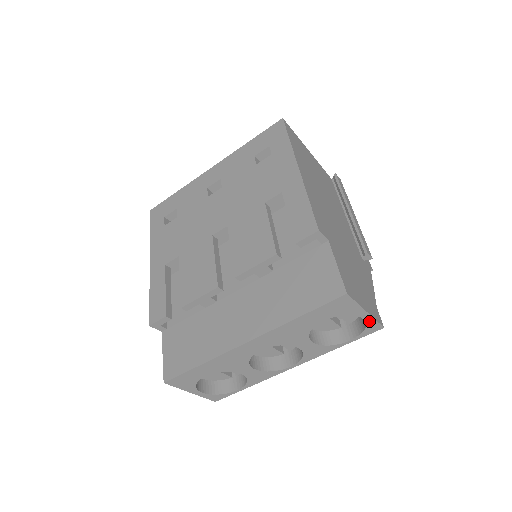
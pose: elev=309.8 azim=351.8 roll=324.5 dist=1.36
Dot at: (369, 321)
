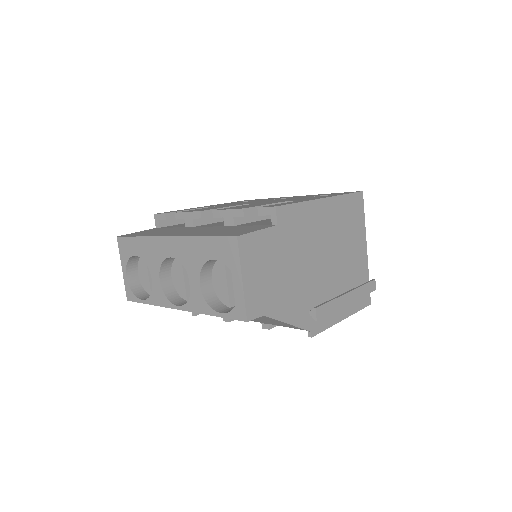
Dot at: (240, 297)
